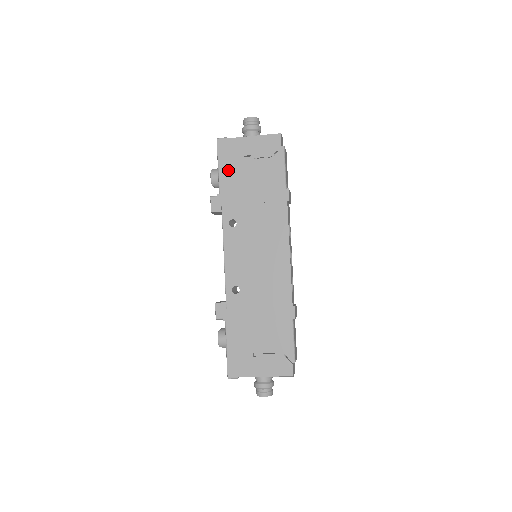
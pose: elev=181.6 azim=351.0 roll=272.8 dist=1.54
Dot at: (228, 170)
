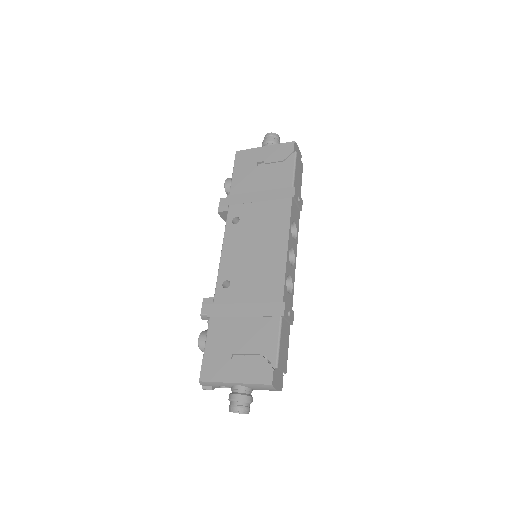
Dot at: (241, 175)
